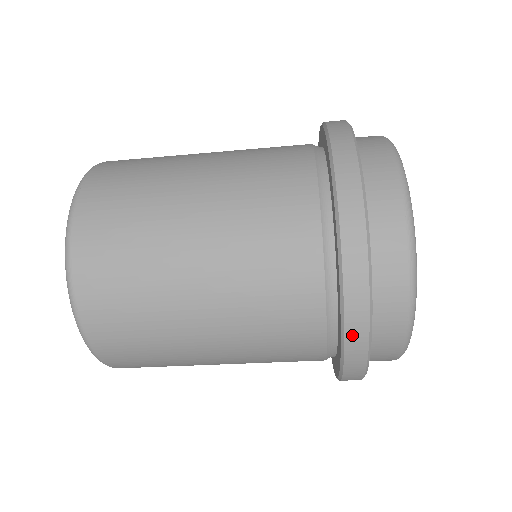
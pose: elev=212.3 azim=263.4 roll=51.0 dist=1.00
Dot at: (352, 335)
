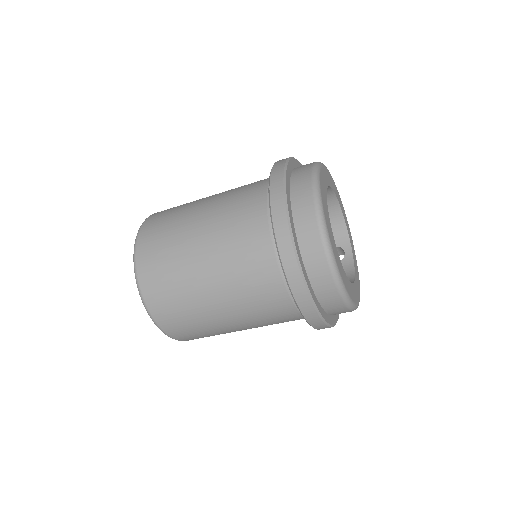
Dot at: (283, 251)
